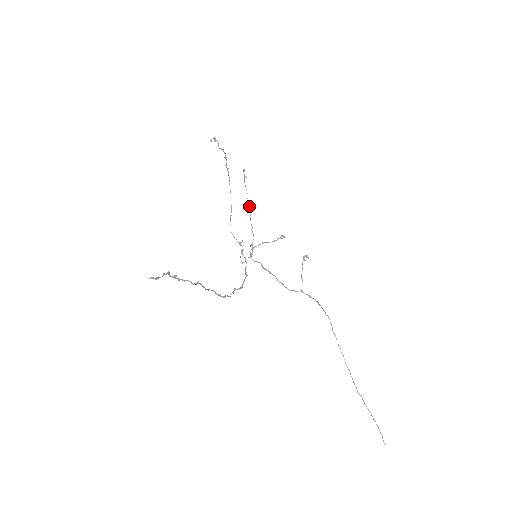
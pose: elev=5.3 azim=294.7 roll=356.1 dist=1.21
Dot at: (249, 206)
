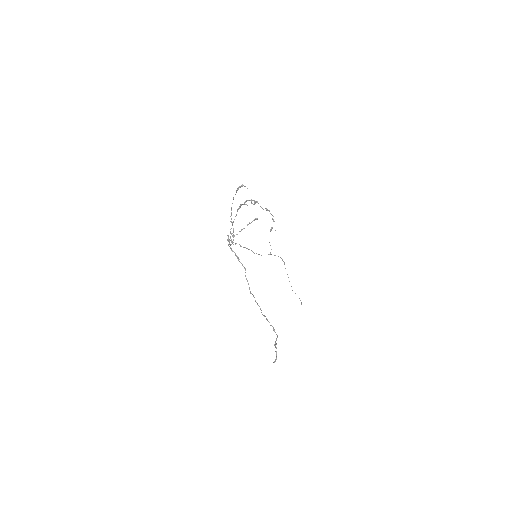
Dot at: occluded
